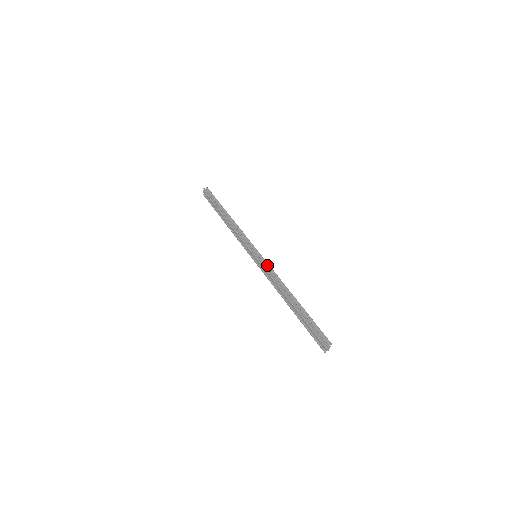
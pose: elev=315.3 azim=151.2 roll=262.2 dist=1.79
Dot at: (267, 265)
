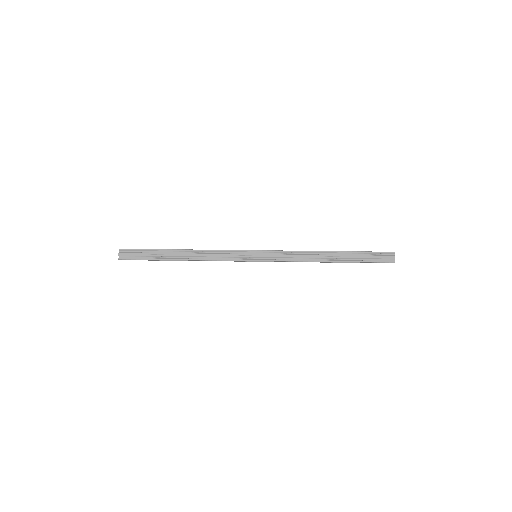
Dot at: (278, 252)
